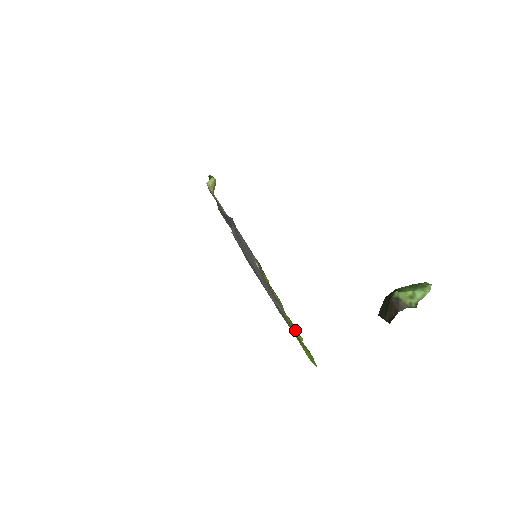
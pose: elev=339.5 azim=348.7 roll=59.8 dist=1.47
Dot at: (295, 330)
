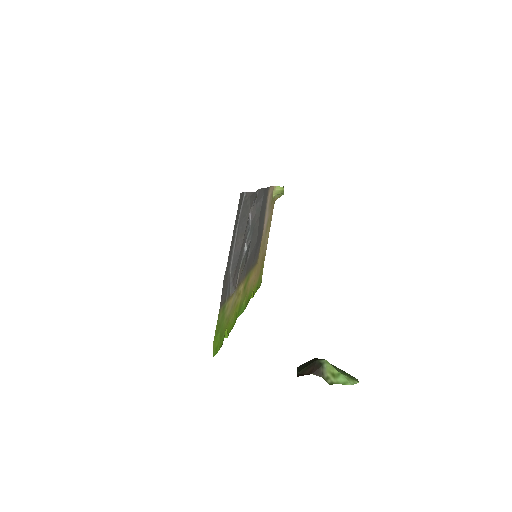
Dot at: (229, 327)
